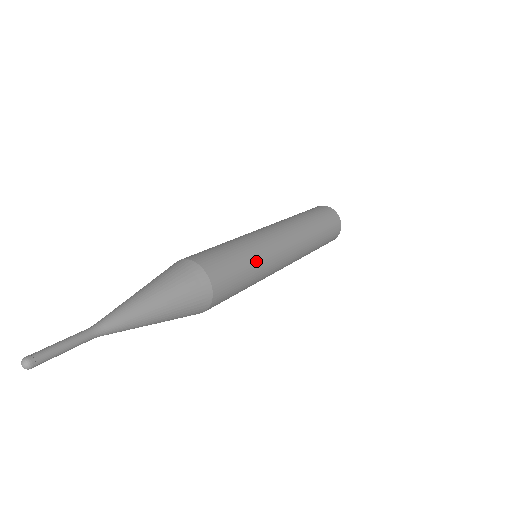
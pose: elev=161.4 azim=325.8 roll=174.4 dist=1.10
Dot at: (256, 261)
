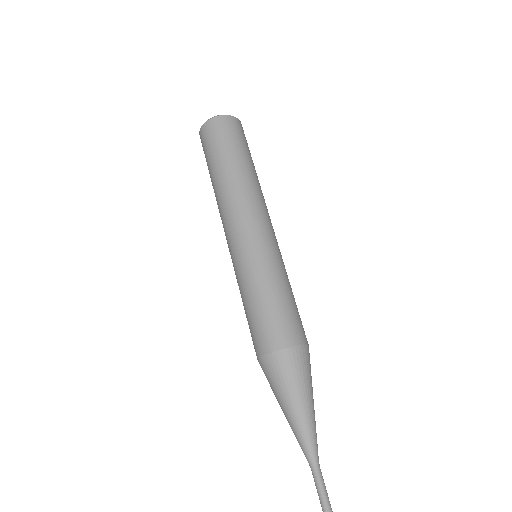
Dot at: occluded
